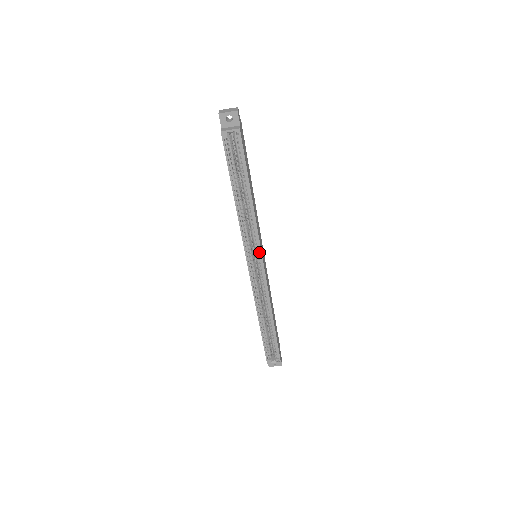
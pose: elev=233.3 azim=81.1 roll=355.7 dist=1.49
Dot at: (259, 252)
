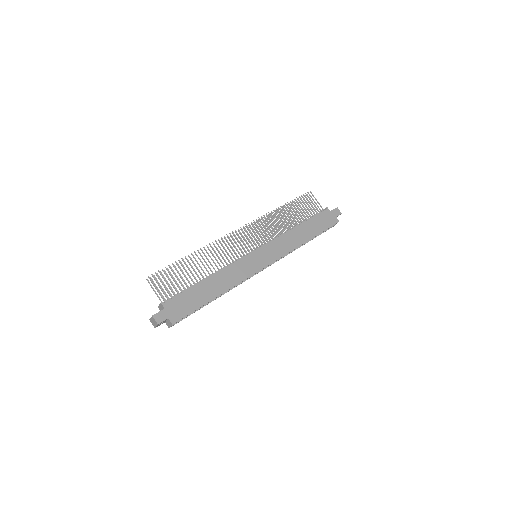
Dot at: (257, 271)
